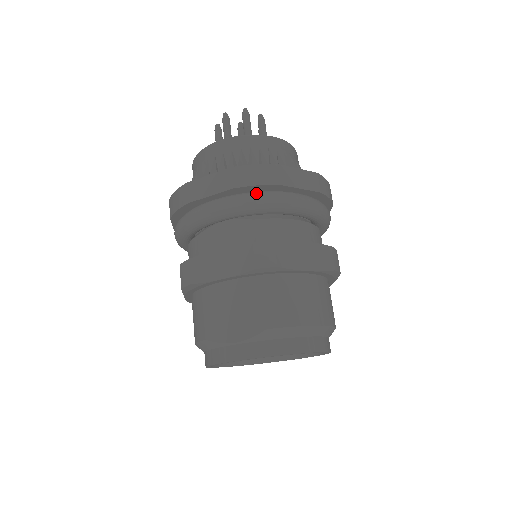
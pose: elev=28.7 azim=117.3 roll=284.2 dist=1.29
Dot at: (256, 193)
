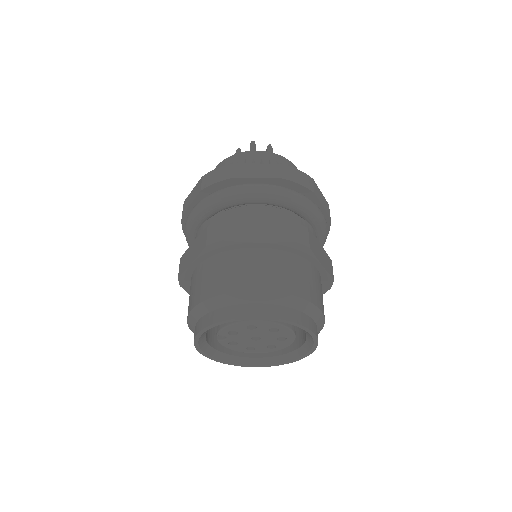
Dot at: (296, 191)
